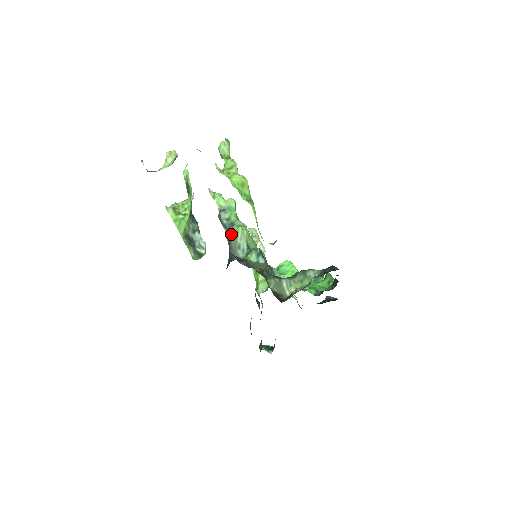
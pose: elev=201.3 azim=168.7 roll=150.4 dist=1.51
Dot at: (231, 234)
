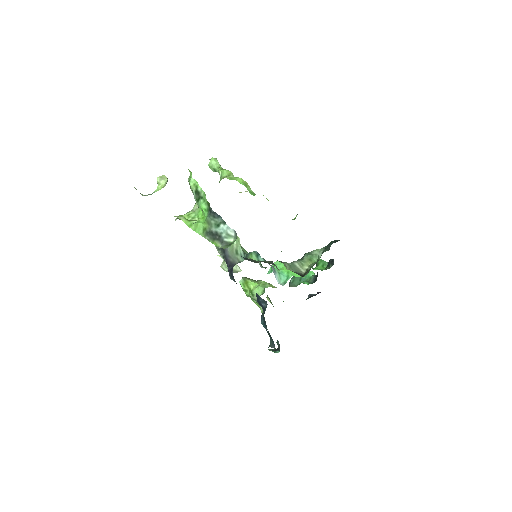
Dot at: occluded
